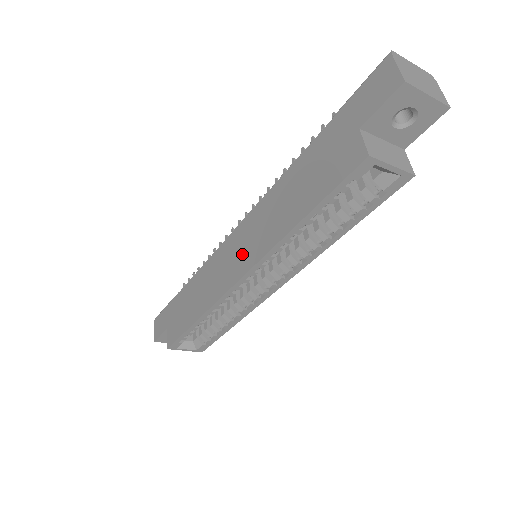
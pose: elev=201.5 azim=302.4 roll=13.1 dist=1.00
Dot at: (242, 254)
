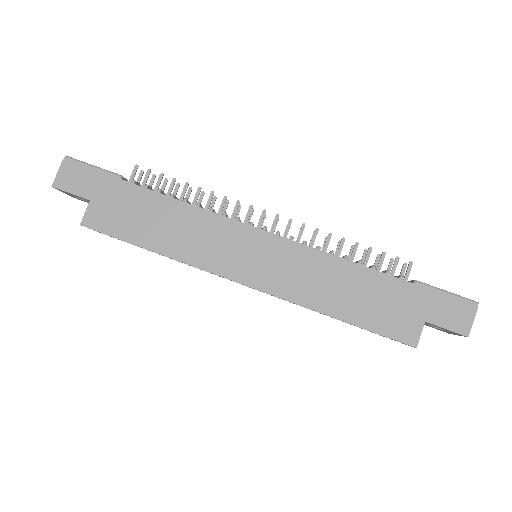
Dot at: (262, 267)
